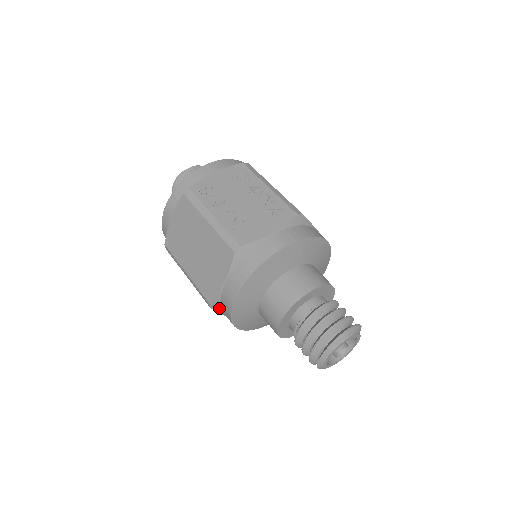
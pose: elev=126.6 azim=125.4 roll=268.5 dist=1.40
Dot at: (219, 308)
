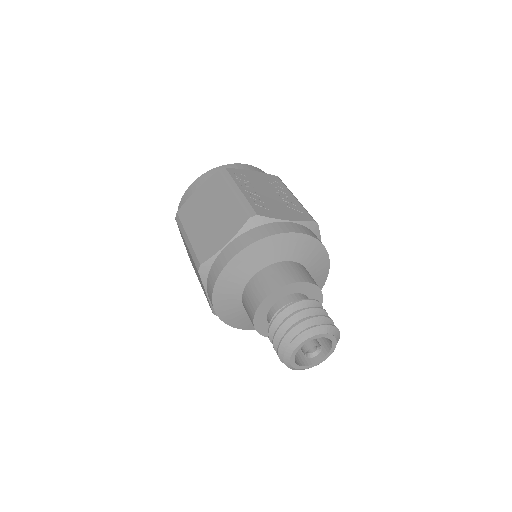
Dot at: (206, 275)
